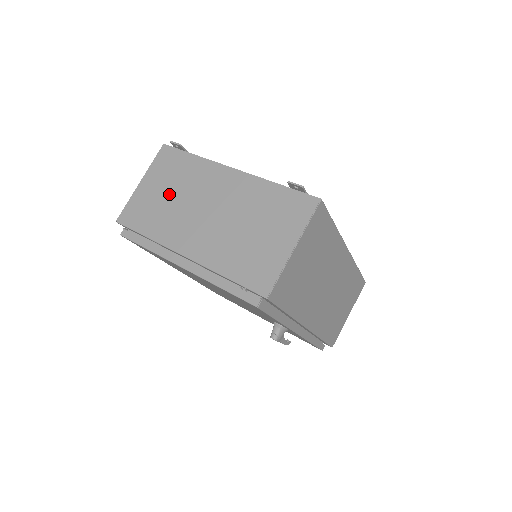
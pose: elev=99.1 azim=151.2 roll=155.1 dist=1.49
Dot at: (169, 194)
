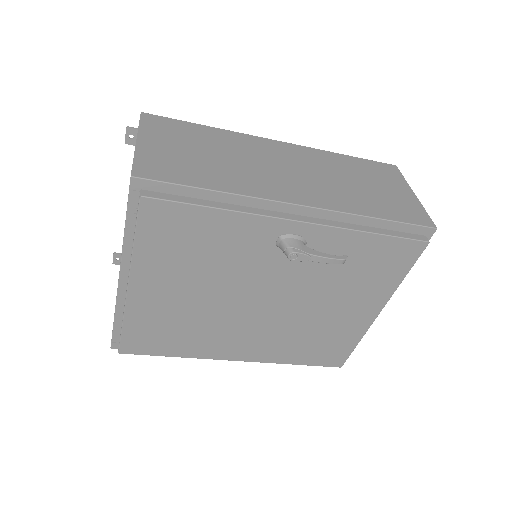
Dot at: occluded
